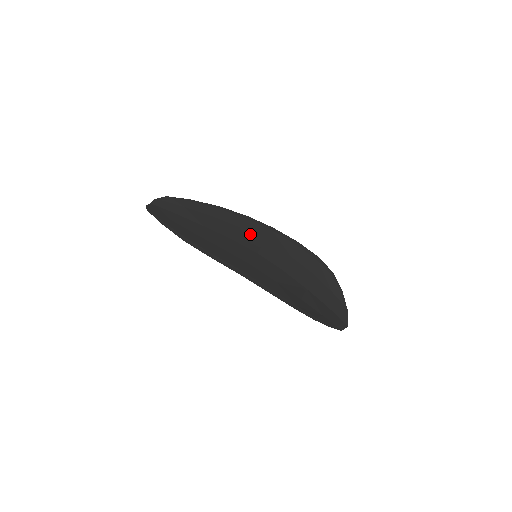
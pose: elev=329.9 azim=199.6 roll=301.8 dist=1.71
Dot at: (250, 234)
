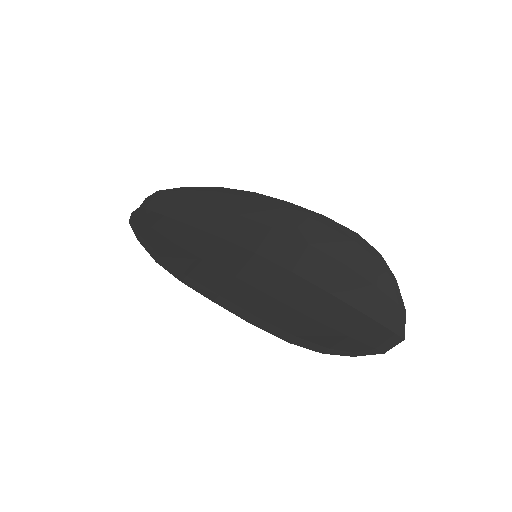
Dot at: (251, 222)
